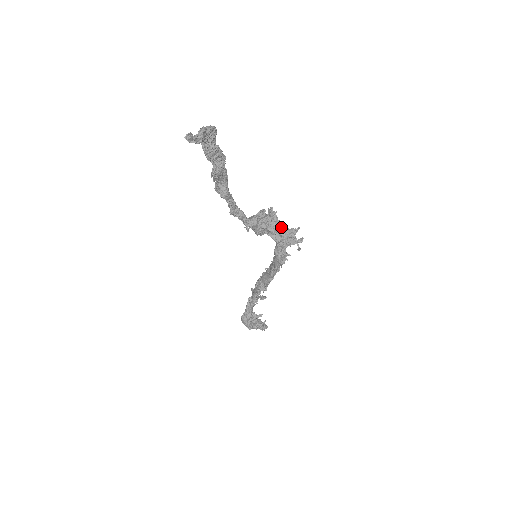
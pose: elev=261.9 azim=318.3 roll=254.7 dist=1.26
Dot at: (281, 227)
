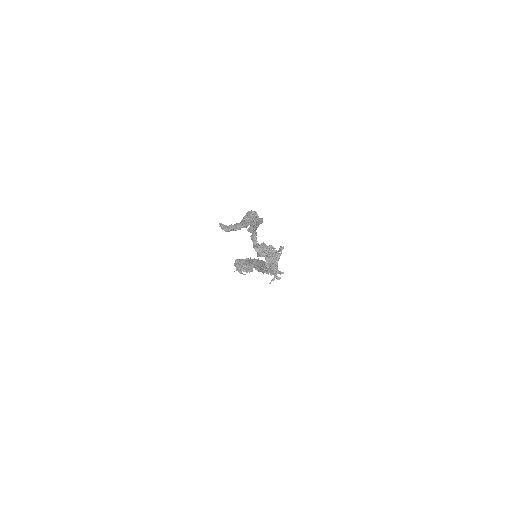
Dot at: (274, 264)
